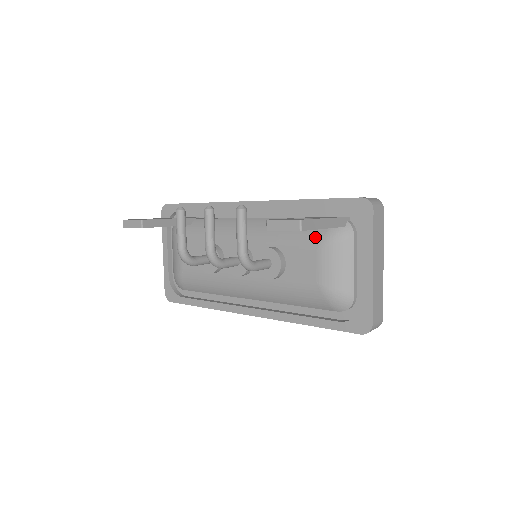
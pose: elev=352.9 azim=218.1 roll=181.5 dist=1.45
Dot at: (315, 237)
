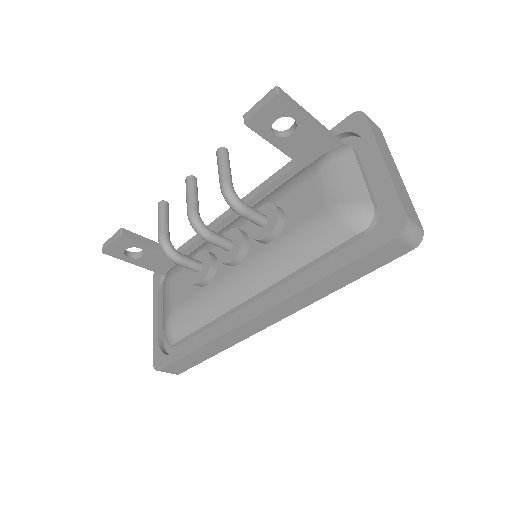
Dot at: (311, 168)
